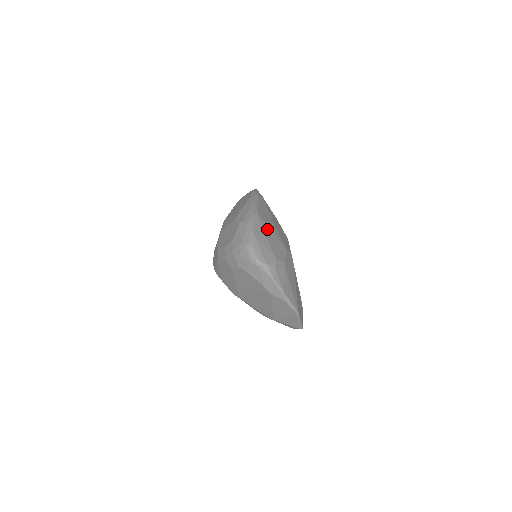
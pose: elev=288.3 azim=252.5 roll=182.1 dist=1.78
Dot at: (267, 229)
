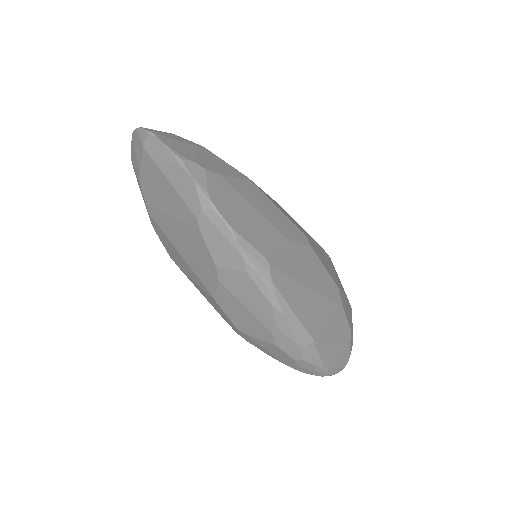
Dot at: (326, 333)
